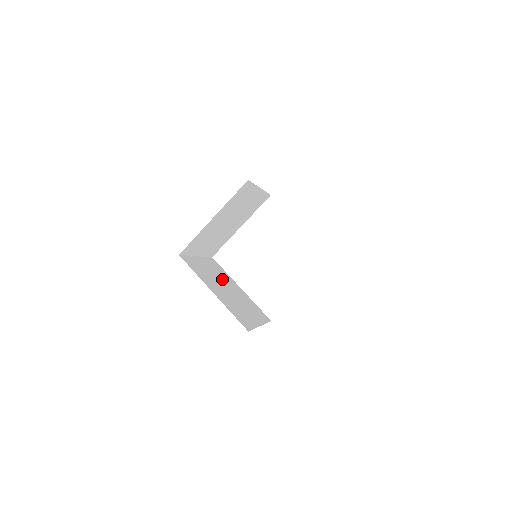
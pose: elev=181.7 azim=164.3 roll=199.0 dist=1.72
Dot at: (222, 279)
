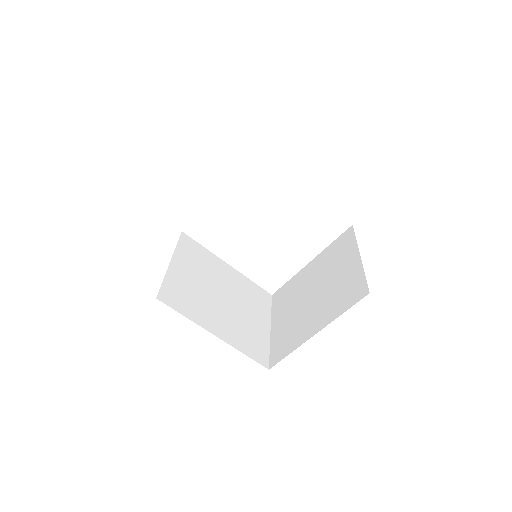
Dot at: (209, 277)
